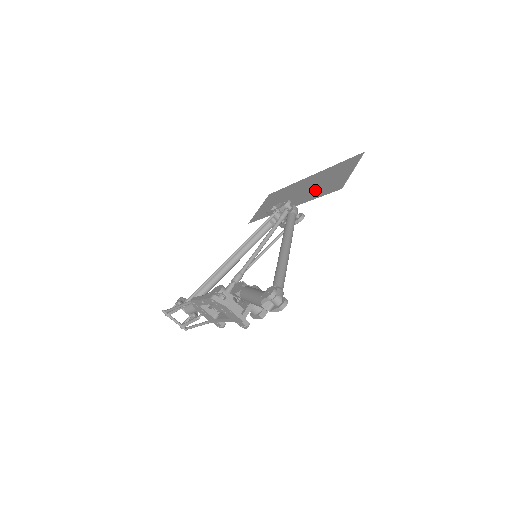
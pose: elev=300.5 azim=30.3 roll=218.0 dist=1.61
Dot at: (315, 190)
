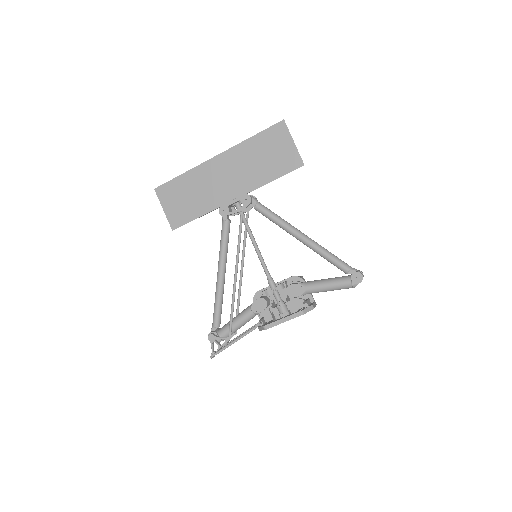
Dot at: (257, 172)
